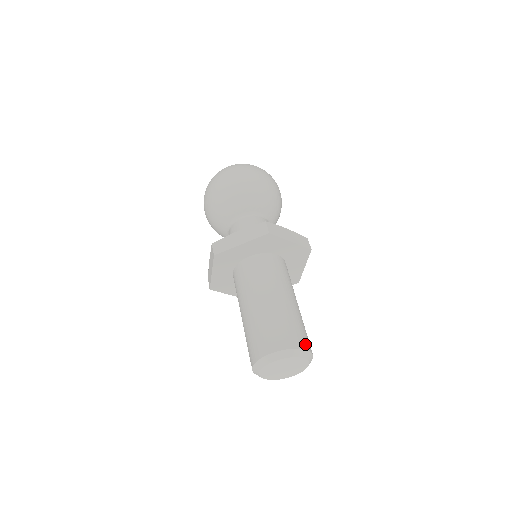
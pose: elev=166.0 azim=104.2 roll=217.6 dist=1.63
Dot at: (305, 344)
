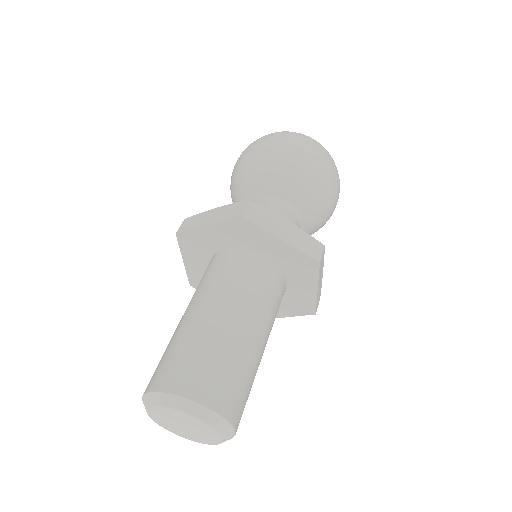
Dot at: (216, 399)
